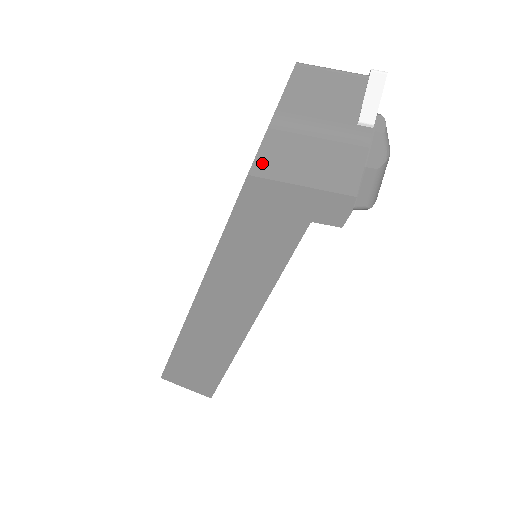
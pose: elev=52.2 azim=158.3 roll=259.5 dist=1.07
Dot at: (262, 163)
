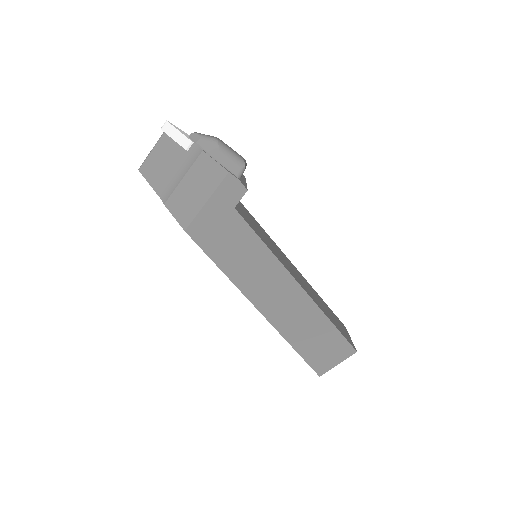
Dot at: (182, 219)
